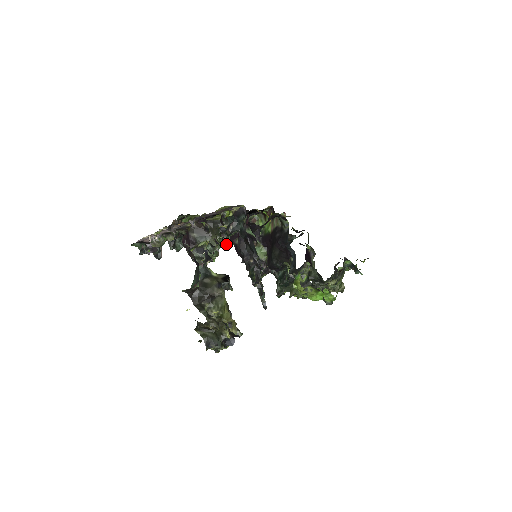
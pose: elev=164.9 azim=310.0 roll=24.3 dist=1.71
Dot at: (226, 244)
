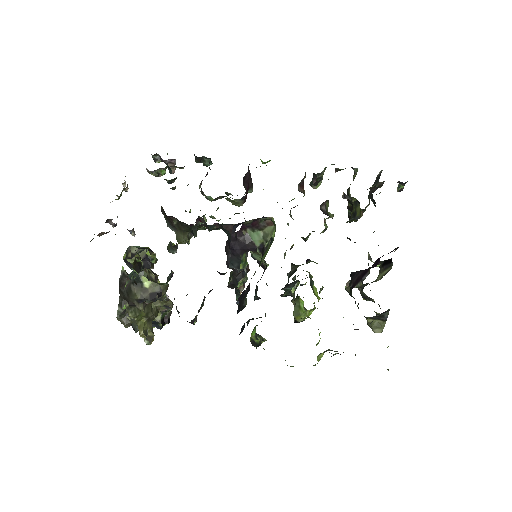
Dot at: occluded
